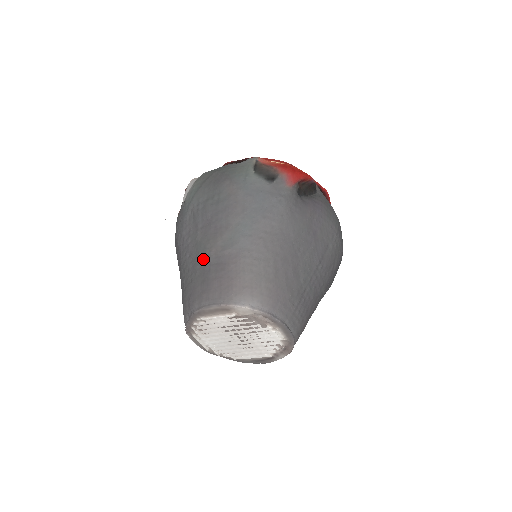
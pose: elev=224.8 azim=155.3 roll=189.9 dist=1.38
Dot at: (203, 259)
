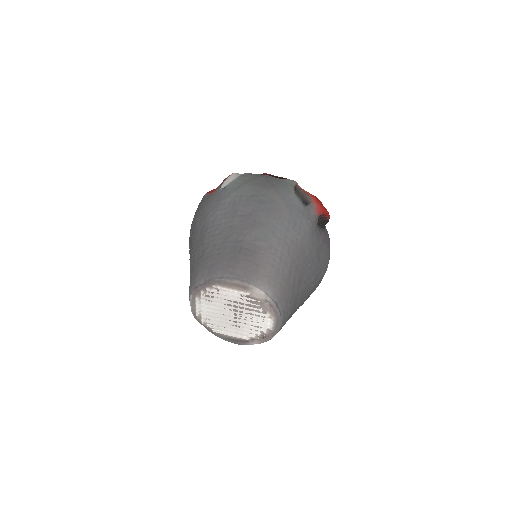
Dot at: (236, 240)
